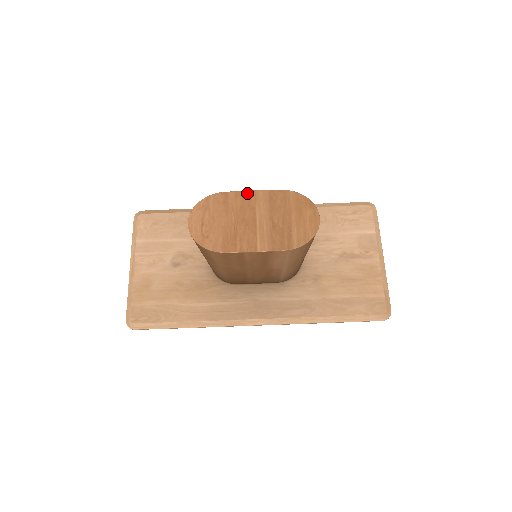
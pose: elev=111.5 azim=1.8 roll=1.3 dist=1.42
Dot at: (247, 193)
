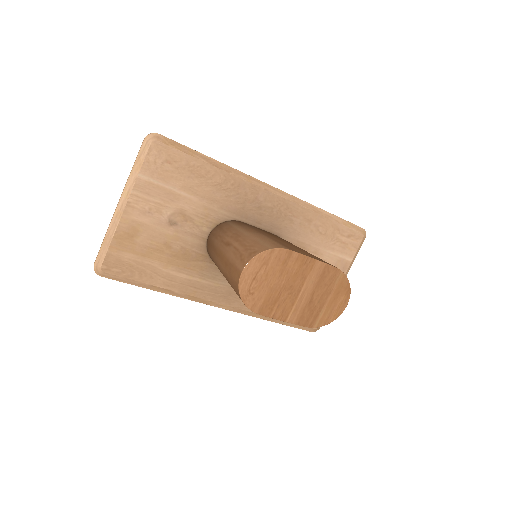
Dot at: (308, 260)
